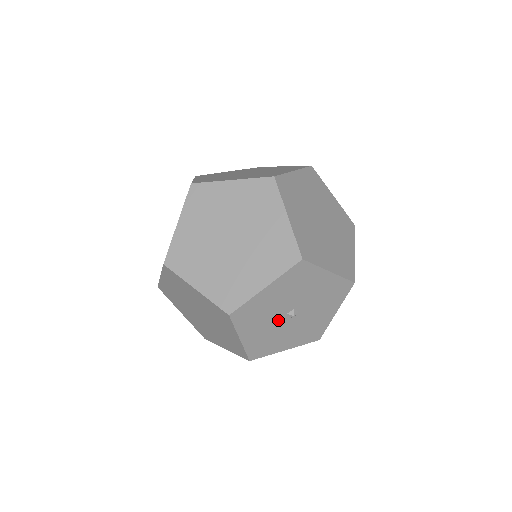
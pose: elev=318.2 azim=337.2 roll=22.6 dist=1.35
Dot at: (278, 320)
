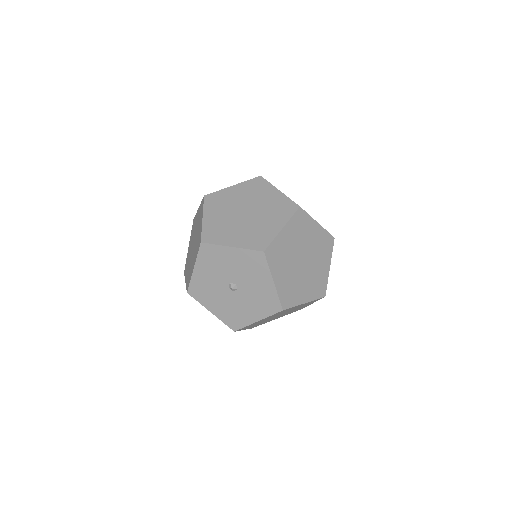
Dot at: (226, 294)
